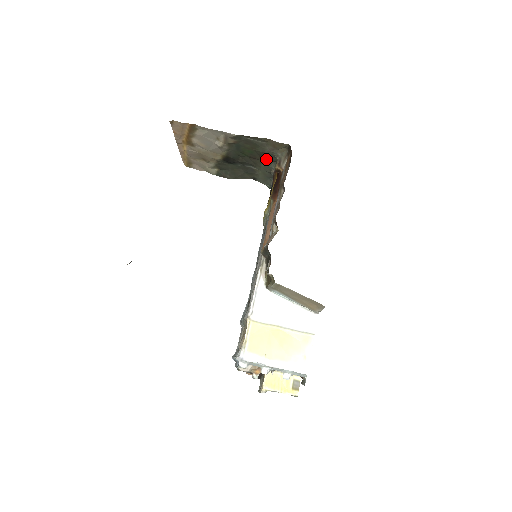
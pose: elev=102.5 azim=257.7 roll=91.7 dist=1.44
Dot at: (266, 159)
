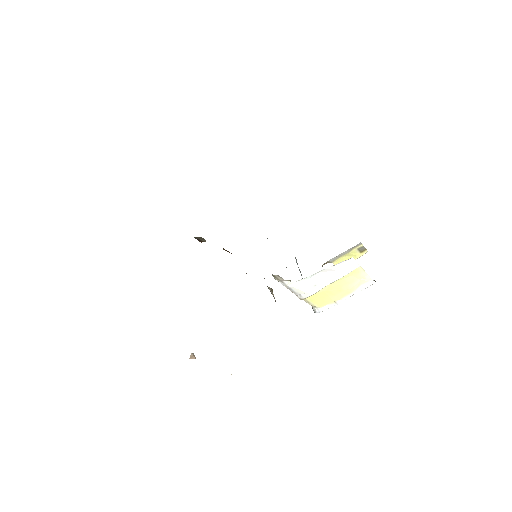
Dot at: occluded
